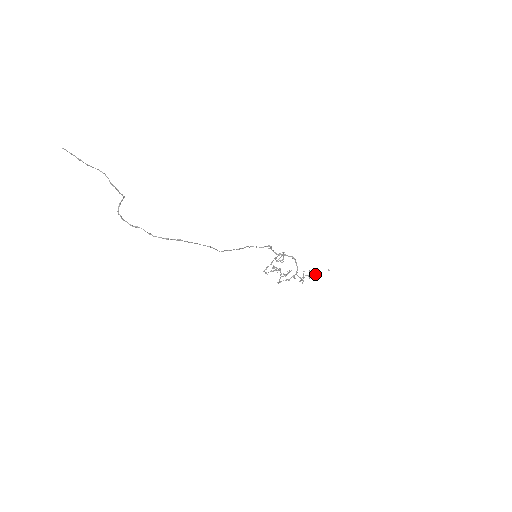
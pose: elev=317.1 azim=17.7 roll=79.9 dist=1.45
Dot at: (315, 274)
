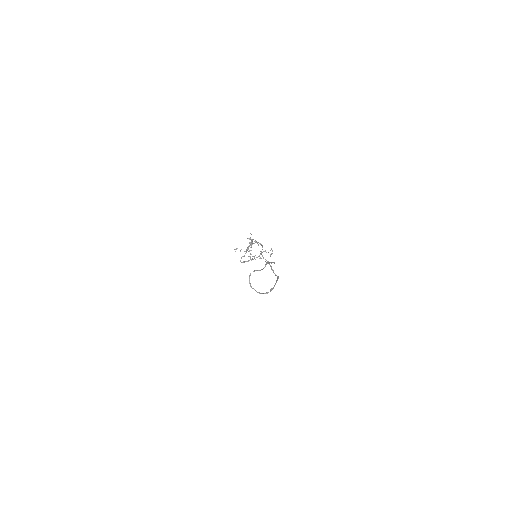
Dot at: occluded
